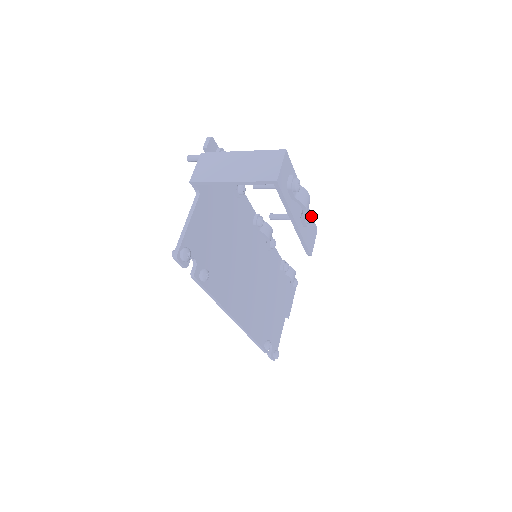
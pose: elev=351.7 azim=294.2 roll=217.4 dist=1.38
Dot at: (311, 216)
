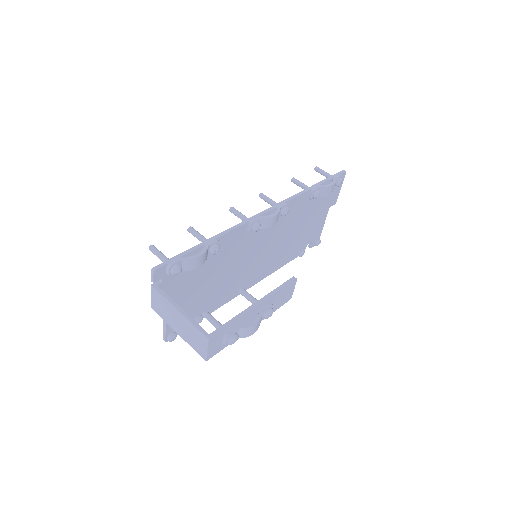
Dot at: (270, 312)
